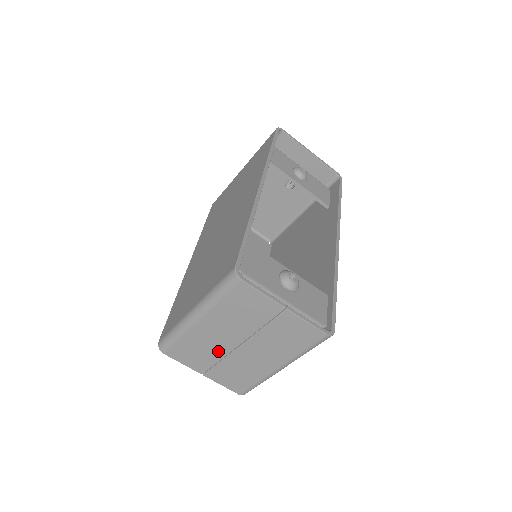
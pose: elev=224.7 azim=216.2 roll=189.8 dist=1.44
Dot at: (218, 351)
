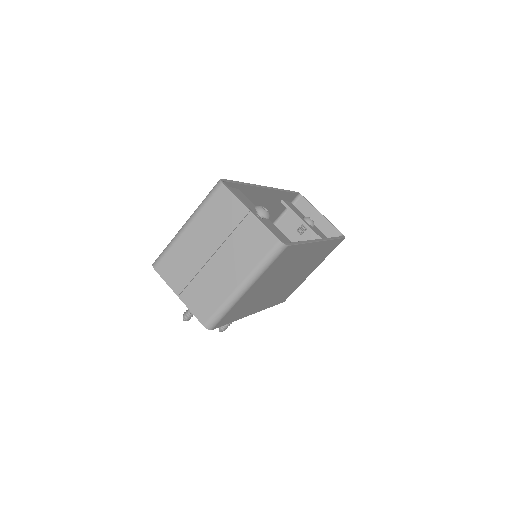
Dot at: (195, 264)
